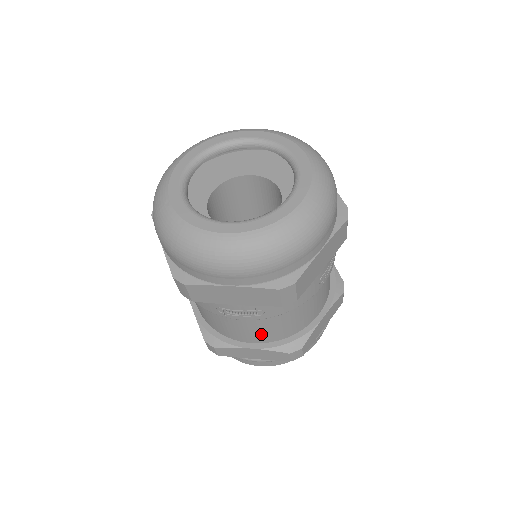
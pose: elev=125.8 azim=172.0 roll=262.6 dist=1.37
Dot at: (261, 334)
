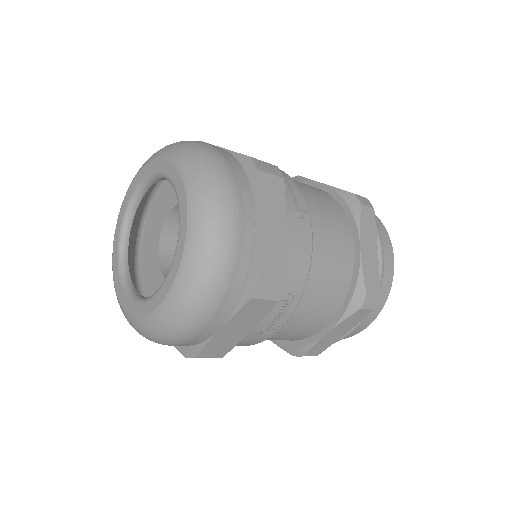
Dot at: occluded
